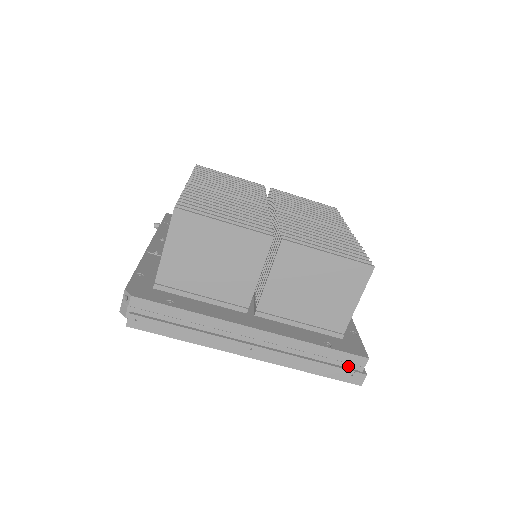
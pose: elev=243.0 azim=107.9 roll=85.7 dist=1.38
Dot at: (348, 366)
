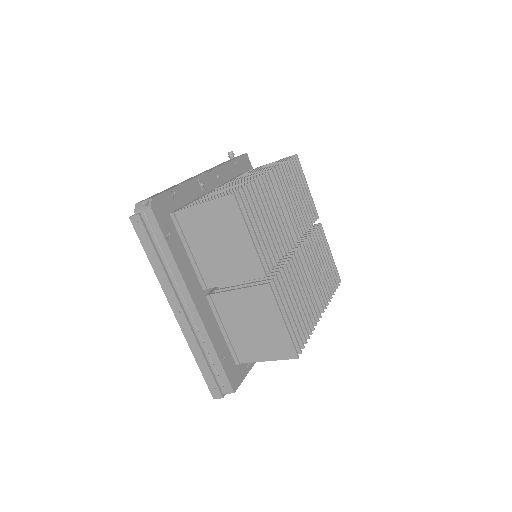
Dot at: (219, 382)
